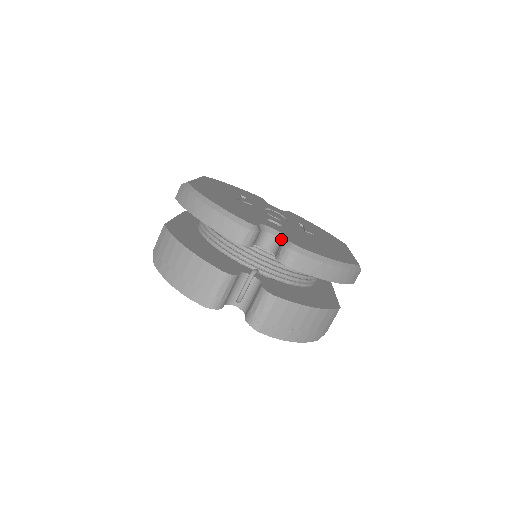
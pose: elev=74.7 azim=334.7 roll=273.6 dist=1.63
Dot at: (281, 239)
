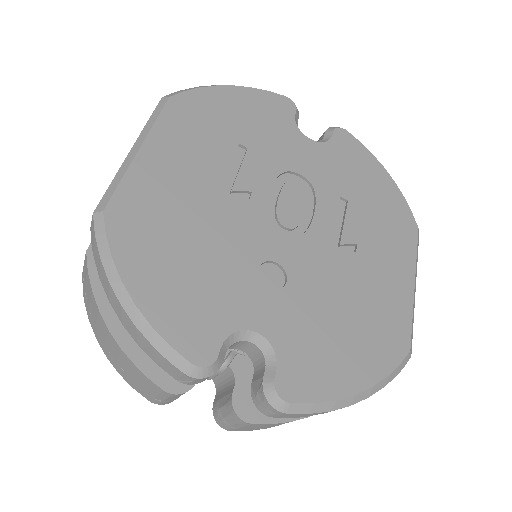
Dot at: (265, 360)
